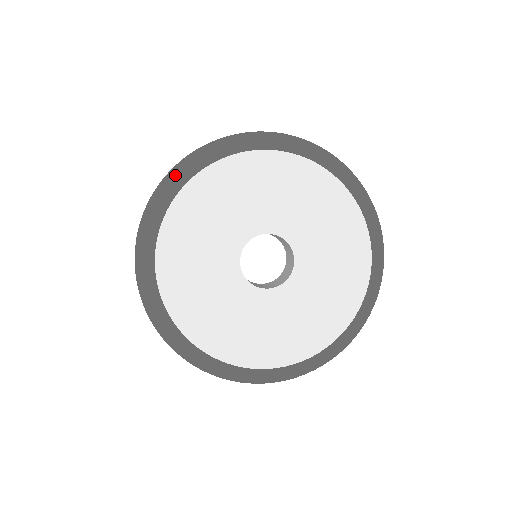
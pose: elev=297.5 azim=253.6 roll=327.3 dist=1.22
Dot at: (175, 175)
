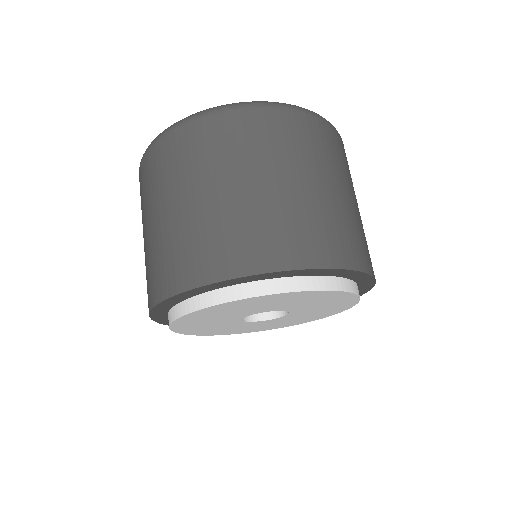
Dot at: (195, 291)
